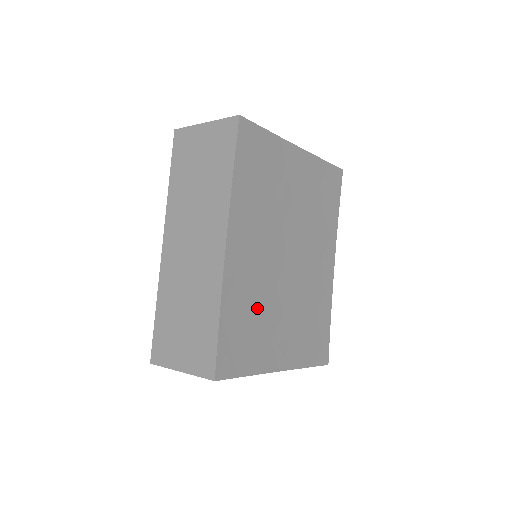
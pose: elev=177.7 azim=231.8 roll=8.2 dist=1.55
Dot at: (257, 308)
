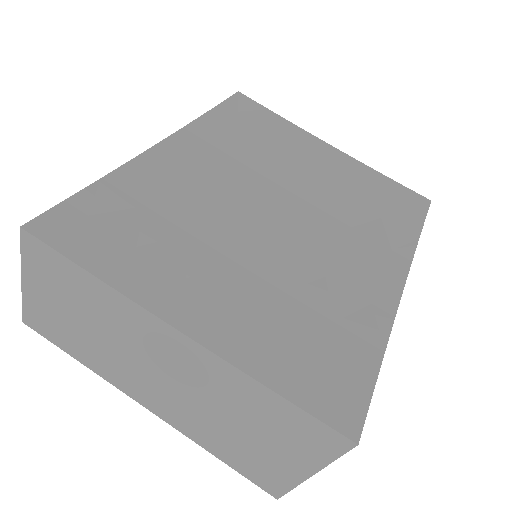
Dot at: (178, 220)
